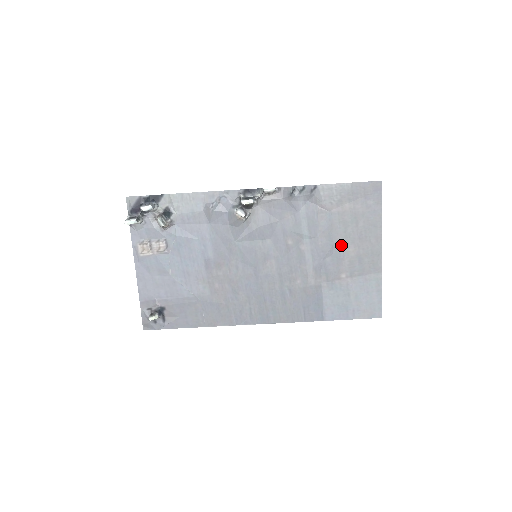
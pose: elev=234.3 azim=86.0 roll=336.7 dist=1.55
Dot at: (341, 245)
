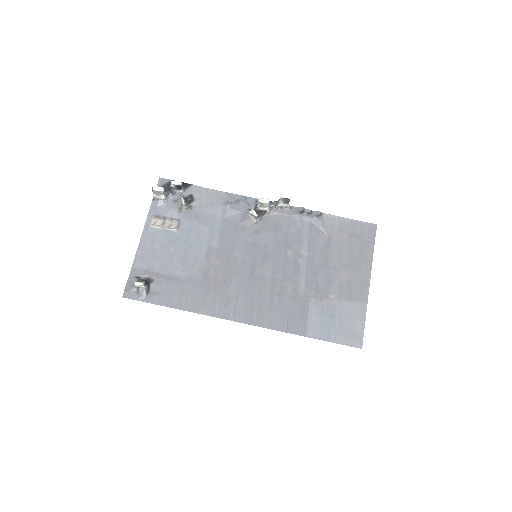
Dot at: (334, 268)
